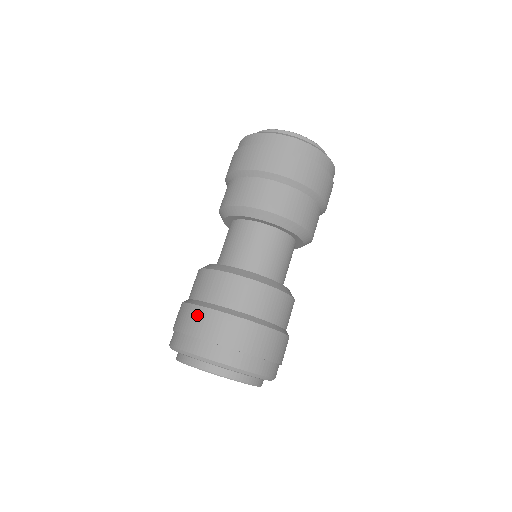
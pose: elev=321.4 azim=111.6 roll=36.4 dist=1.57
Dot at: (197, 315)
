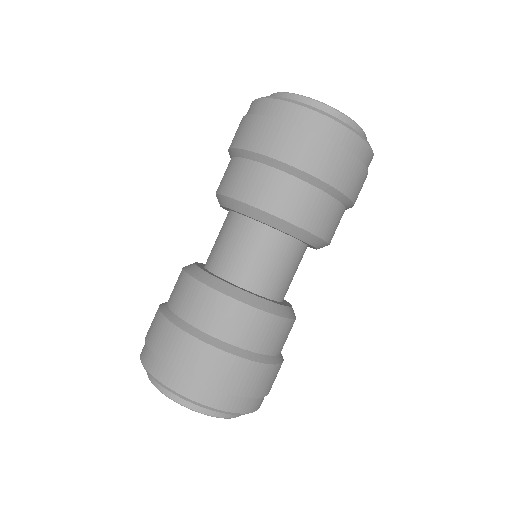
Dot at: (158, 326)
